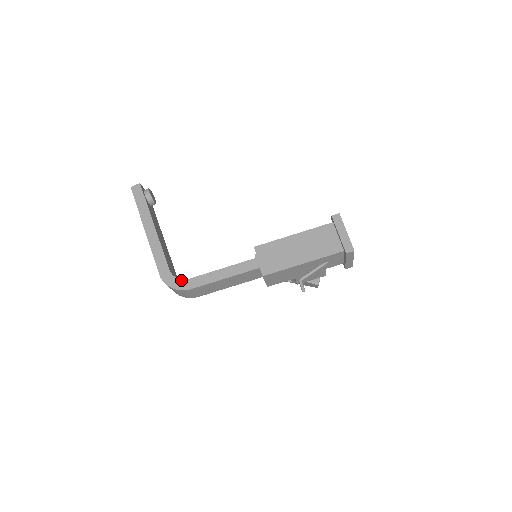
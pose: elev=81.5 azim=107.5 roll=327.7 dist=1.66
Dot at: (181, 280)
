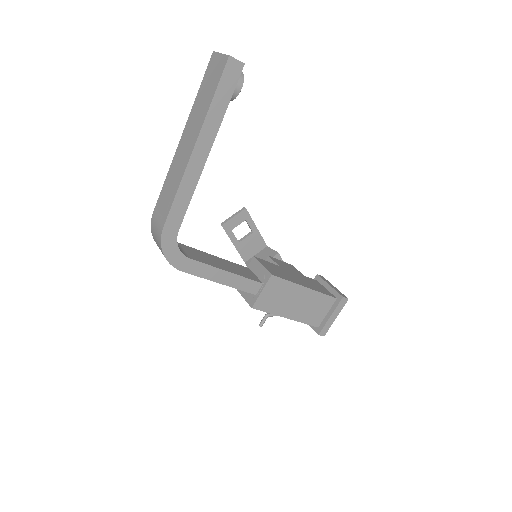
Dot at: (181, 254)
